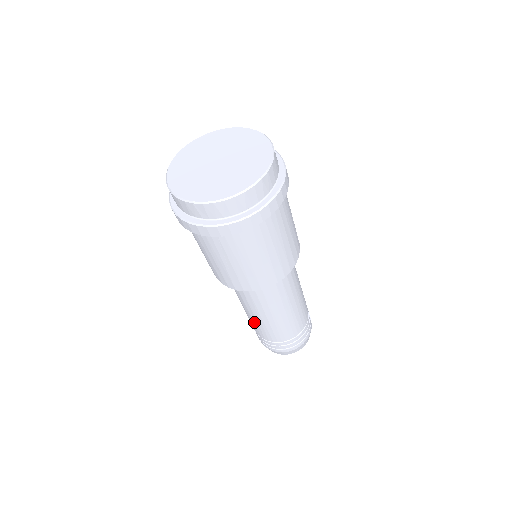
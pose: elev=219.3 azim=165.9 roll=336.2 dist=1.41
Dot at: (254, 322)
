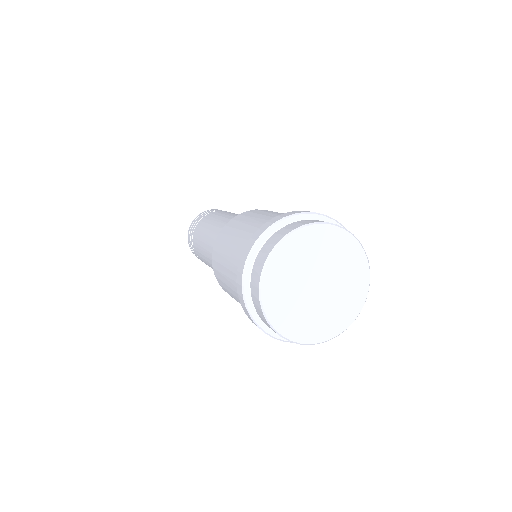
Dot at: occluded
